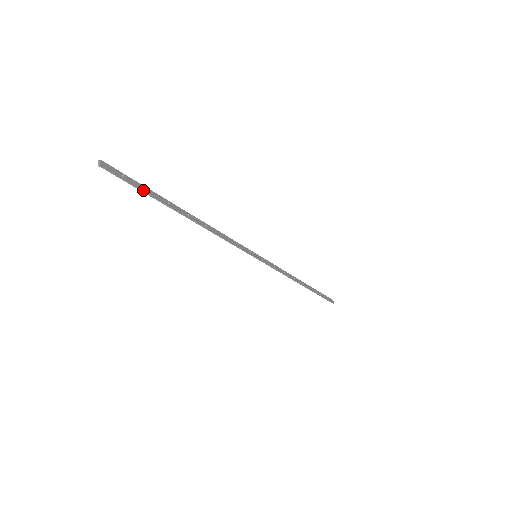
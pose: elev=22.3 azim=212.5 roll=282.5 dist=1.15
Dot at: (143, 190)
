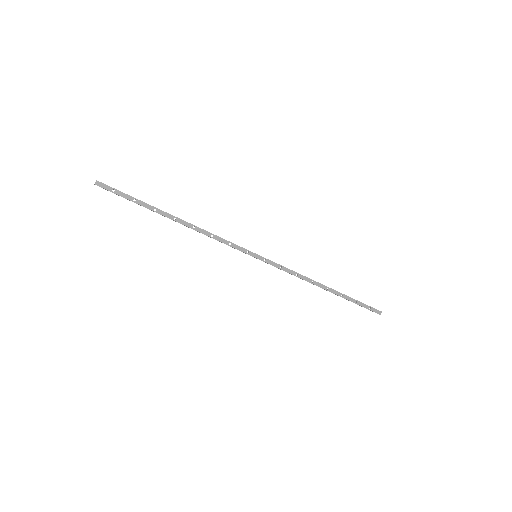
Dot at: (130, 200)
